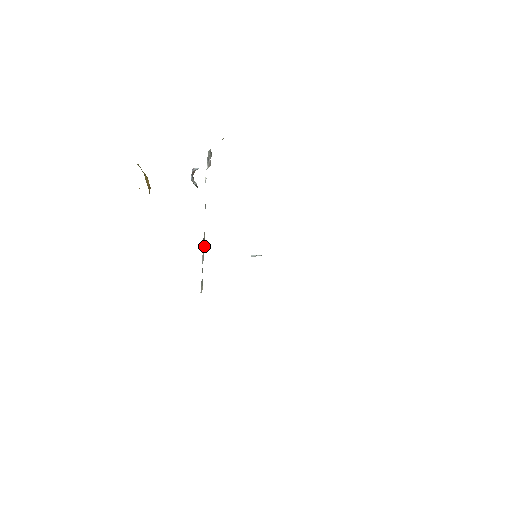
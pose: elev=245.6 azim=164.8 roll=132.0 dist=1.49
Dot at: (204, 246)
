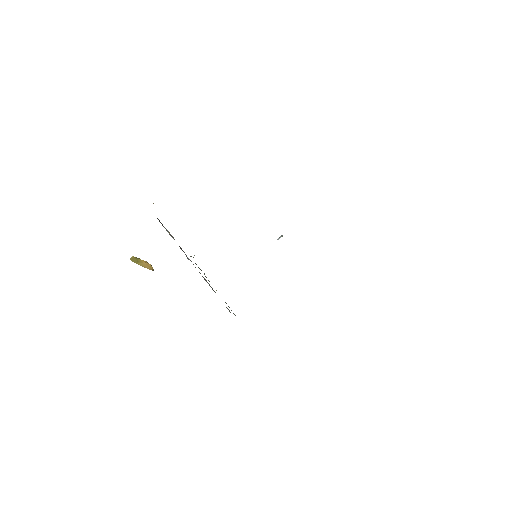
Dot at: (206, 281)
